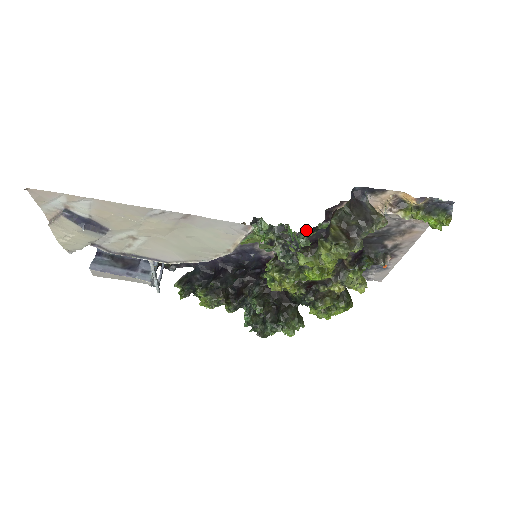
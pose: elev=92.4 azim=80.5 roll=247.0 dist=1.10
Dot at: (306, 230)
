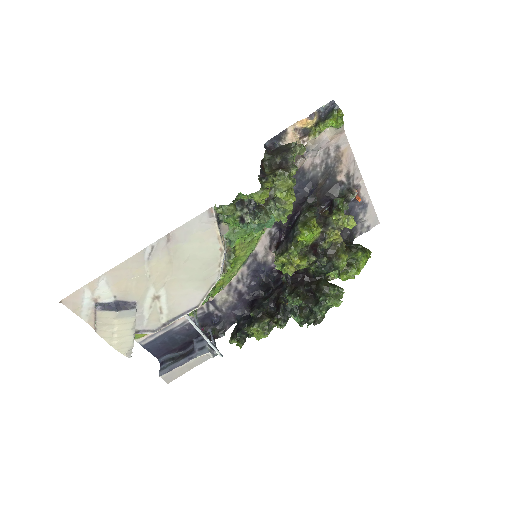
Dot at: occluded
